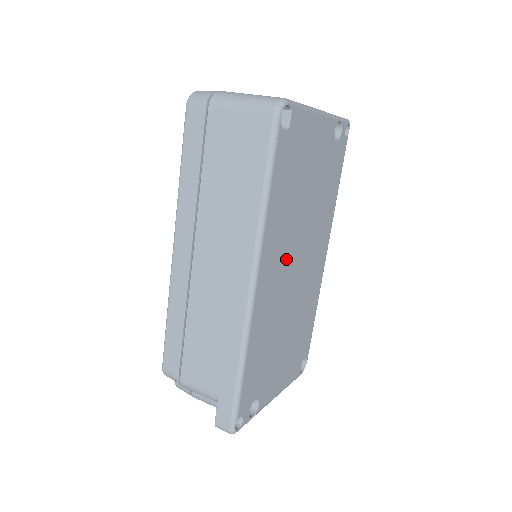
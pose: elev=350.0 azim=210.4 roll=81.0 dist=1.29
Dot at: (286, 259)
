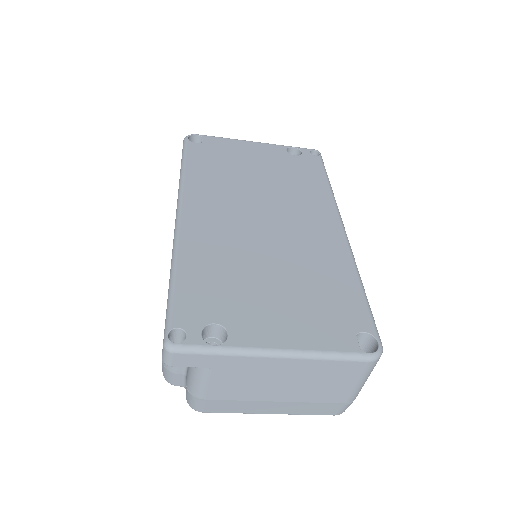
Dot at: (235, 209)
